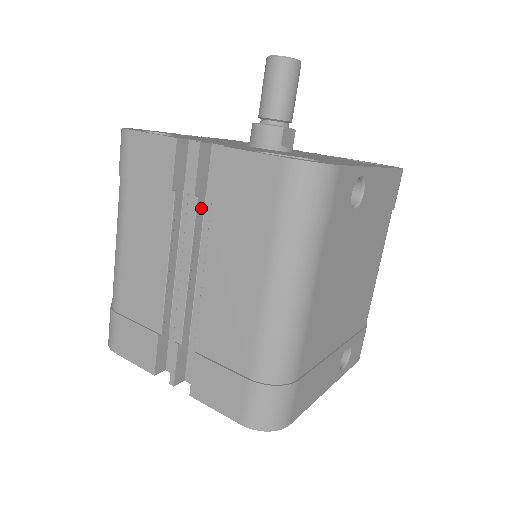
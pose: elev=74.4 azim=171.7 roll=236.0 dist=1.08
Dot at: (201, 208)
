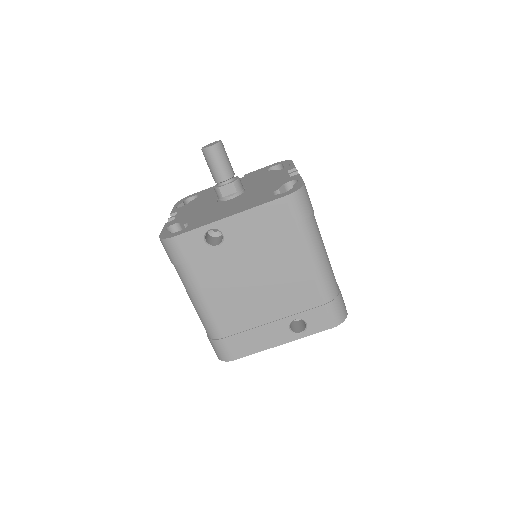
Dot at: occluded
